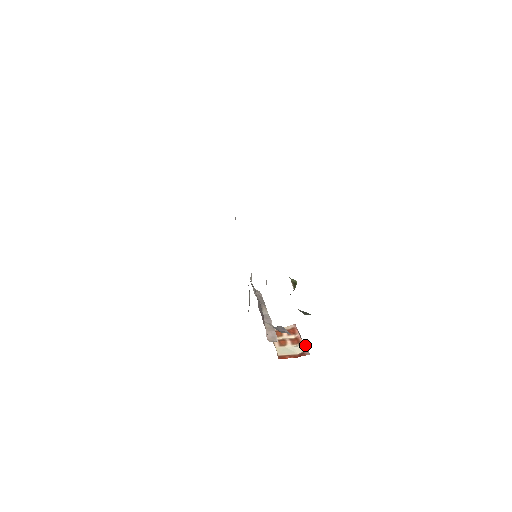
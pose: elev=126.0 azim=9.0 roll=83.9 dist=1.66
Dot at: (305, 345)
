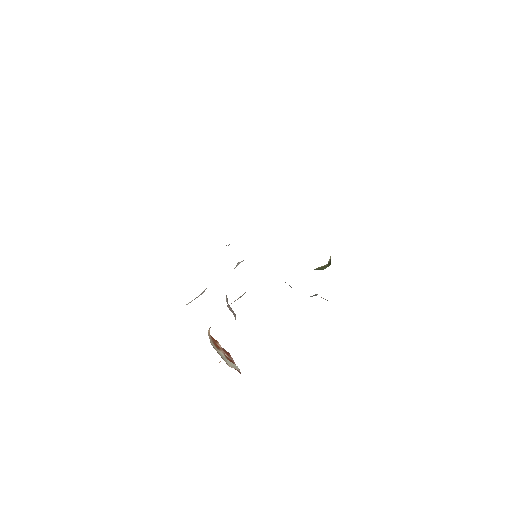
Dot at: occluded
